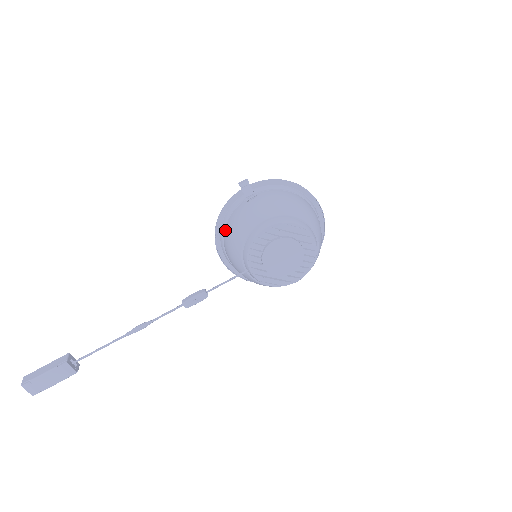
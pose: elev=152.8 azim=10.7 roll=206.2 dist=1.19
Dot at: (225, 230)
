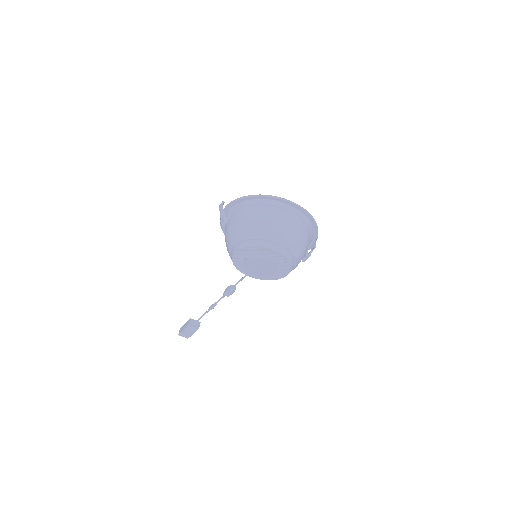
Dot at: occluded
